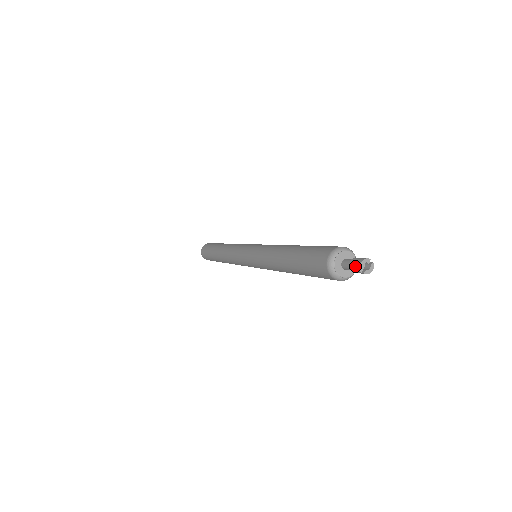
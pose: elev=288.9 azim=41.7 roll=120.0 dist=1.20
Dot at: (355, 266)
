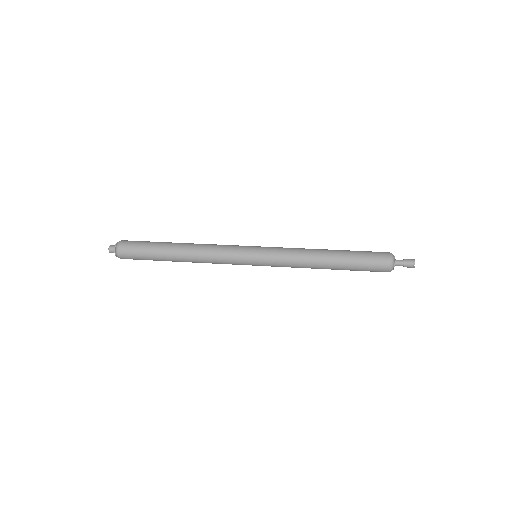
Dot at: (411, 263)
